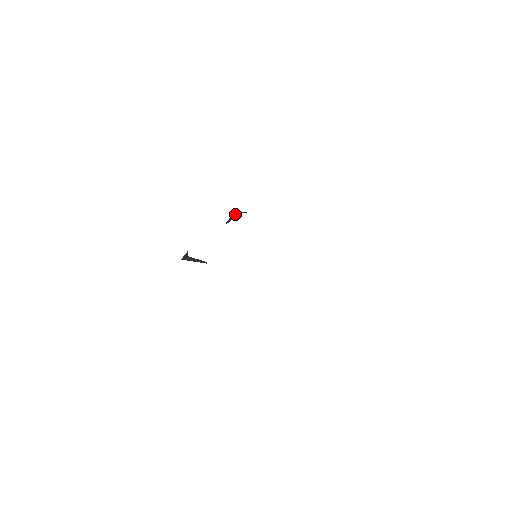
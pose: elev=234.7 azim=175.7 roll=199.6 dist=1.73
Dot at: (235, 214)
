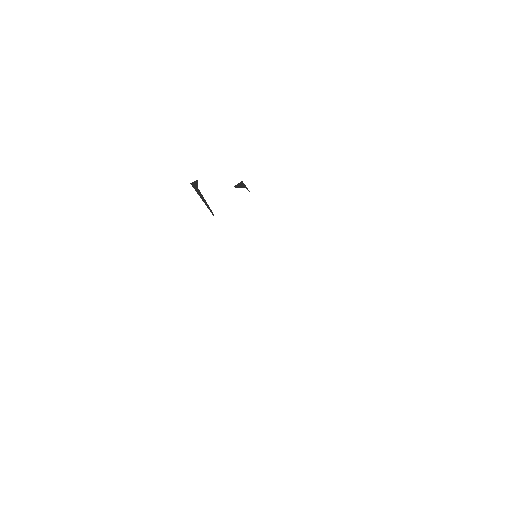
Dot at: (243, 184)
